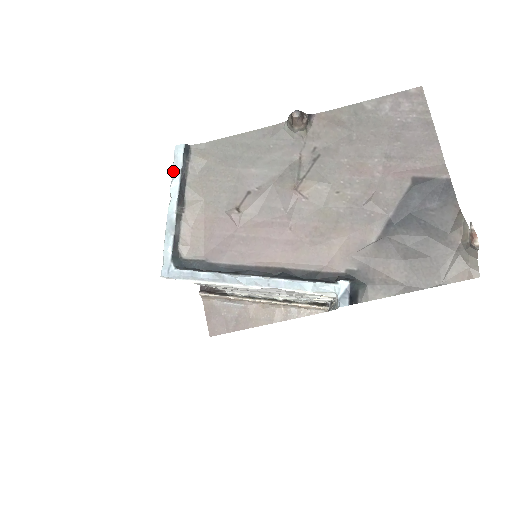
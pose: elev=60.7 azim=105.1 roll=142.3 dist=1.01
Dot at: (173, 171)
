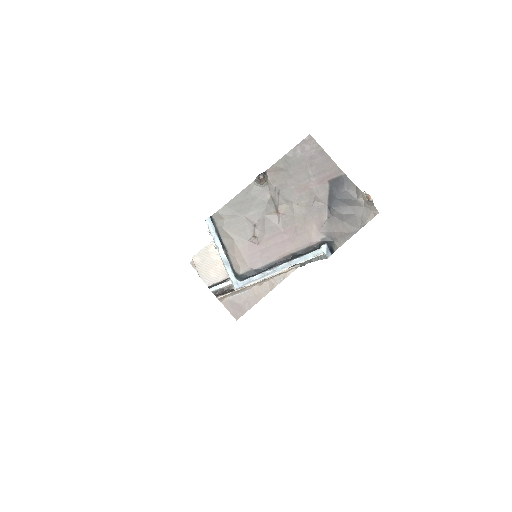
Dot at: (212, 234)
